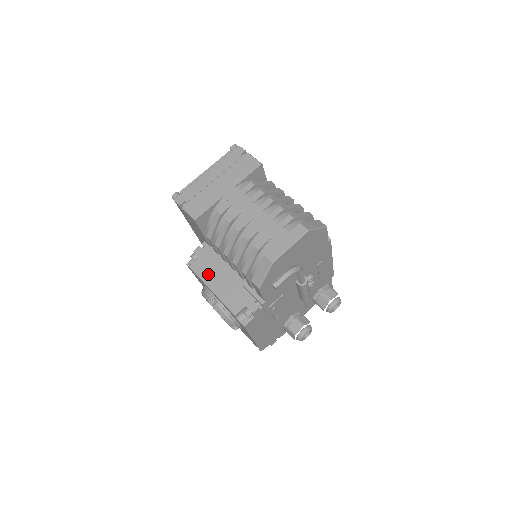
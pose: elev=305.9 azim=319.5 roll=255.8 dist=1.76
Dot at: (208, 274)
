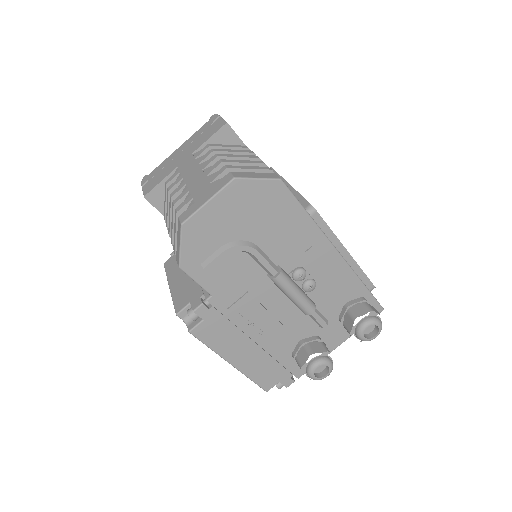
Dot at: (174, 270)
